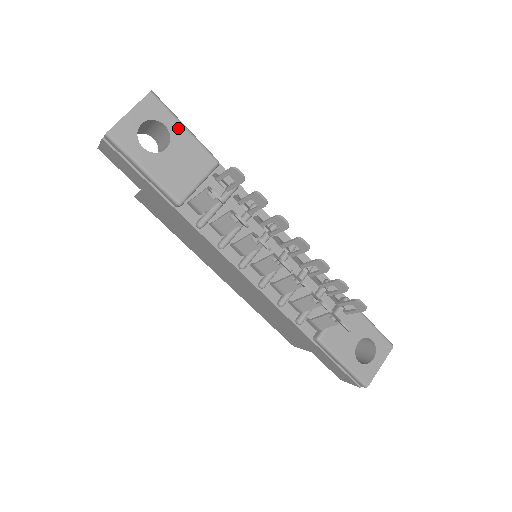
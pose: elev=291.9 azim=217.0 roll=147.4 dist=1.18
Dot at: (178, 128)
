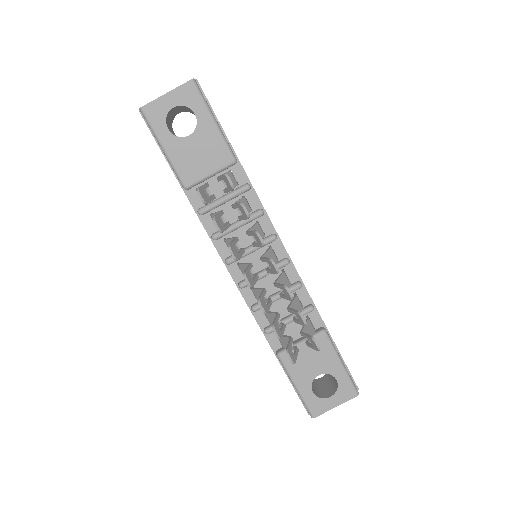
Dot at: (207, 119)
